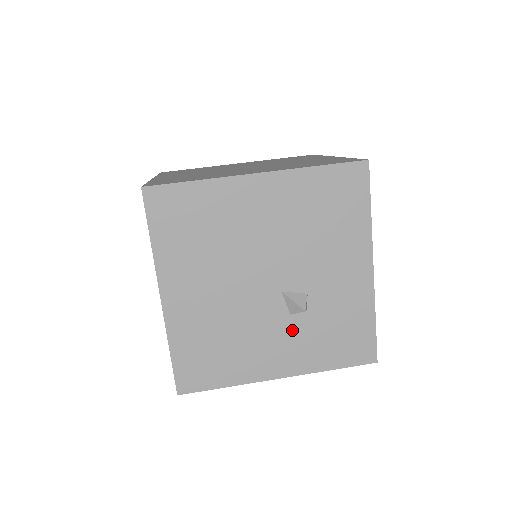
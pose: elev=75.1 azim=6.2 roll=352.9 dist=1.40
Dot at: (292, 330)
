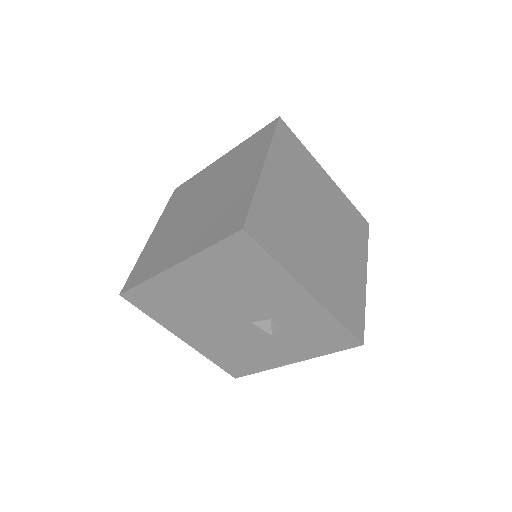
Dot at: (278, 339)
